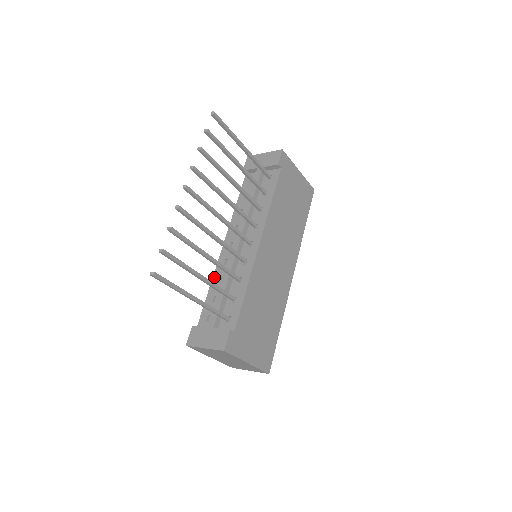
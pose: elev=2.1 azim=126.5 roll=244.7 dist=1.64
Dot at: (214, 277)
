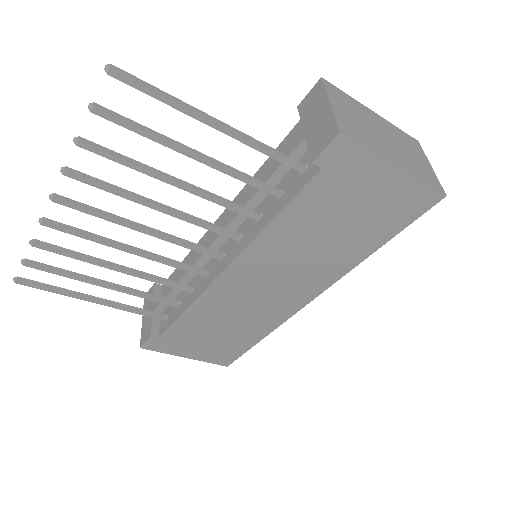
Dot at: occluded
